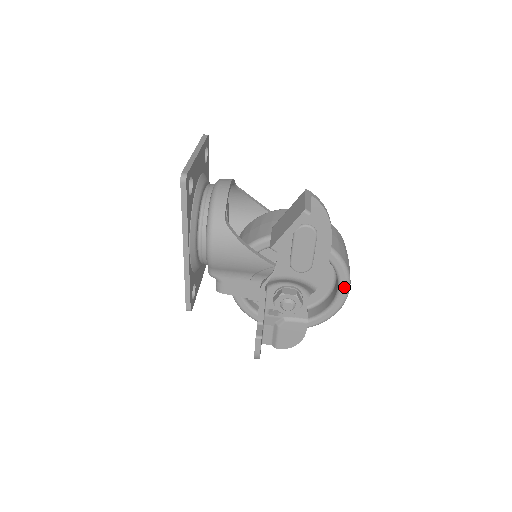
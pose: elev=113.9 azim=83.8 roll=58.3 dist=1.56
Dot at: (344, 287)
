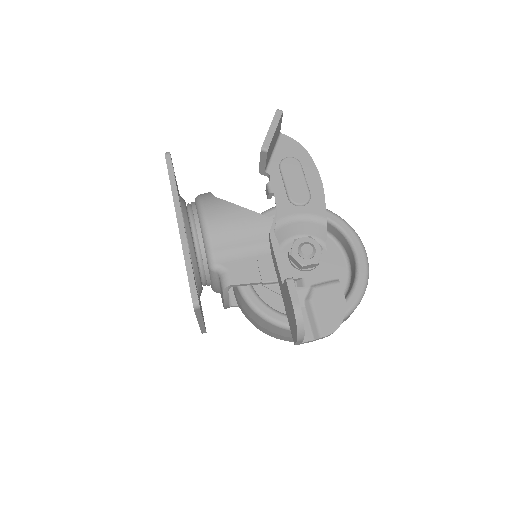
Dot at: (357, 244)
